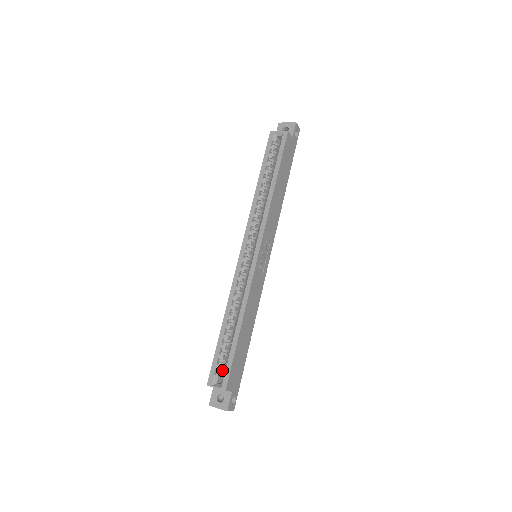
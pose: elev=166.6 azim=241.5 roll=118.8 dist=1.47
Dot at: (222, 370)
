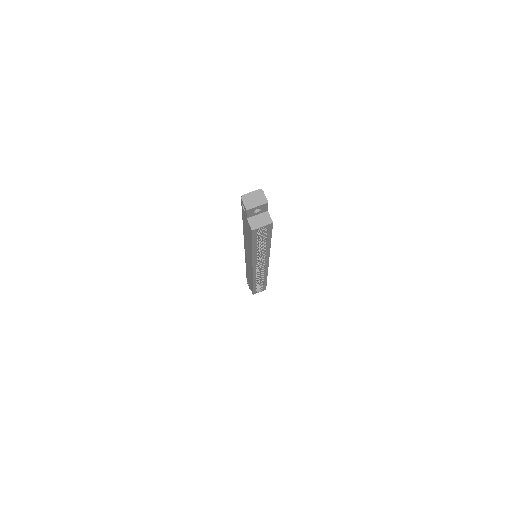
Dot at: occluded
